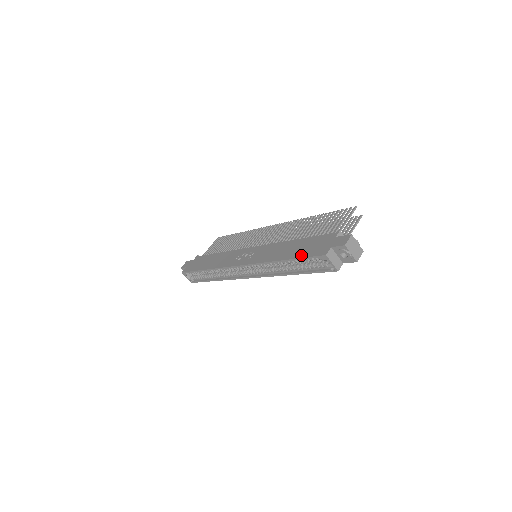
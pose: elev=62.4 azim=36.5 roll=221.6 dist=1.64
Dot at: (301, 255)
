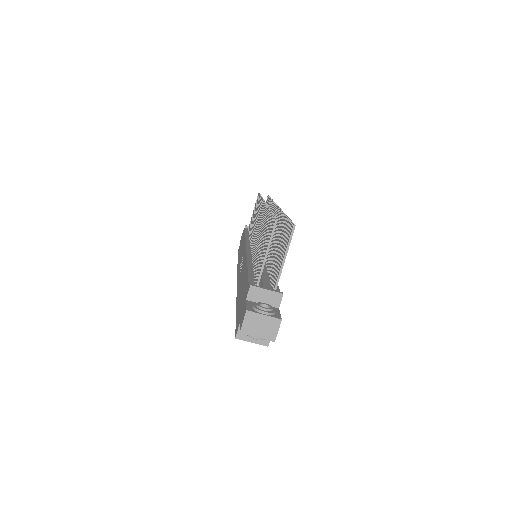
Dot at: (236, 314)
